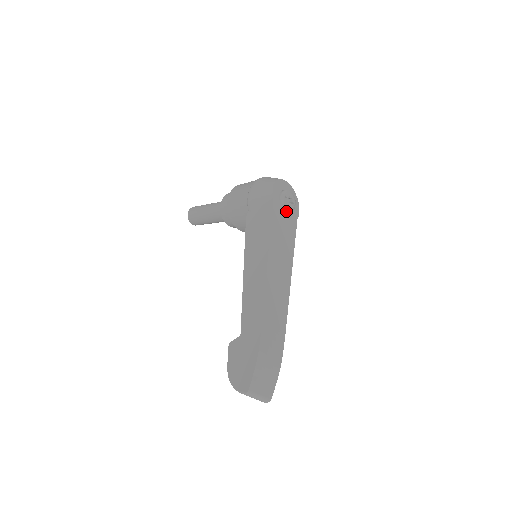
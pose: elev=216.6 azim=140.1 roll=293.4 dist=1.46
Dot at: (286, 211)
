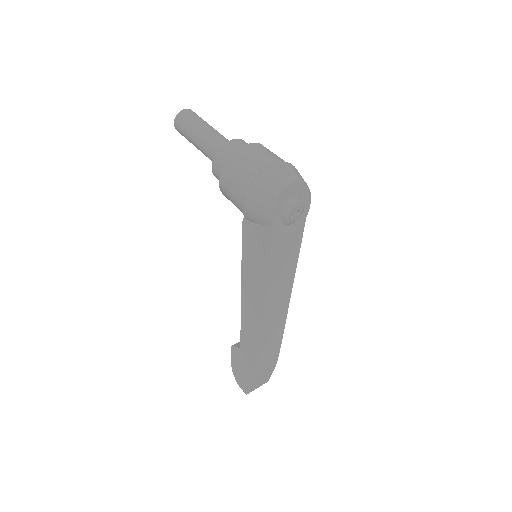
Dot at: (290, 224)
